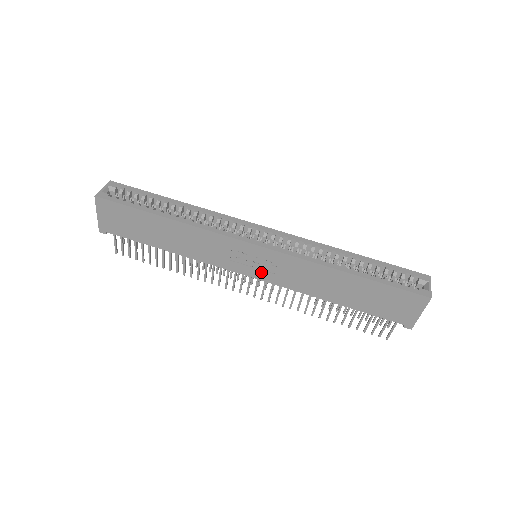
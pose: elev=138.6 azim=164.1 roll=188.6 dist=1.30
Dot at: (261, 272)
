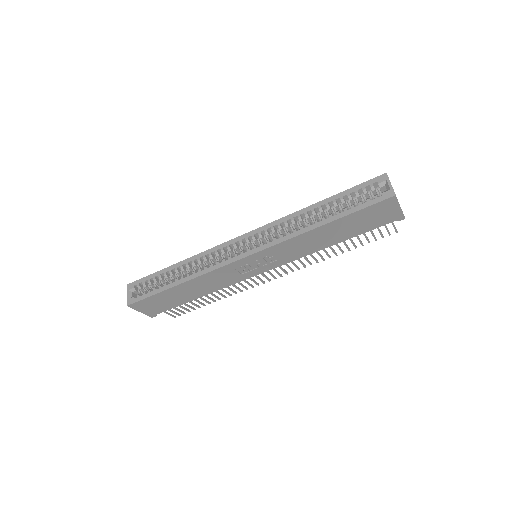
Dot at: (268, 265)
